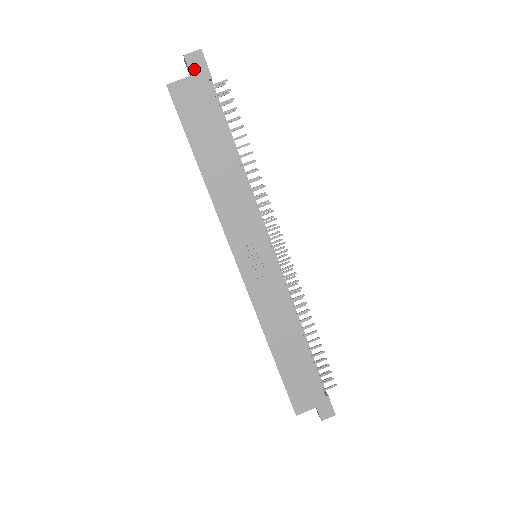
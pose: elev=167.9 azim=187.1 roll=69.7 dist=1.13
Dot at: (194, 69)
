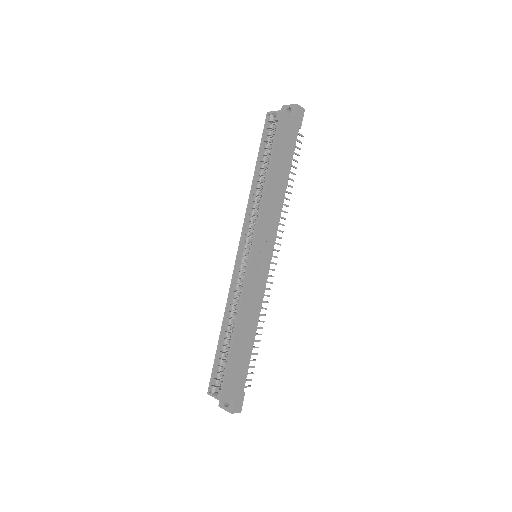
Dot at: (297, 116)
